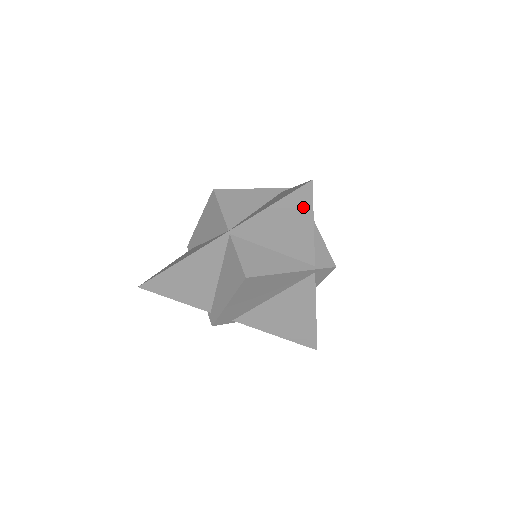
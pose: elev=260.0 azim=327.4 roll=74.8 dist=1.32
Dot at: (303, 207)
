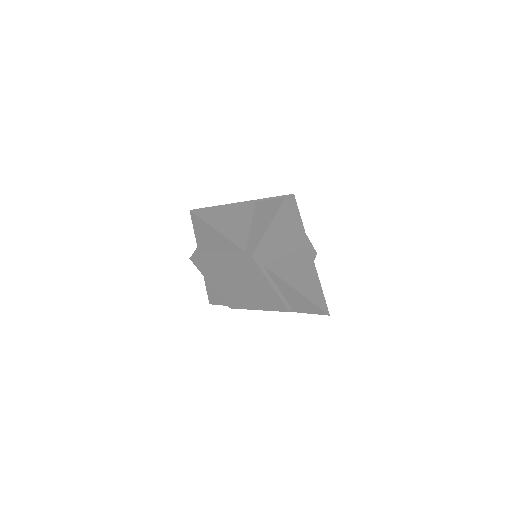
Dot at: (293, 205)
